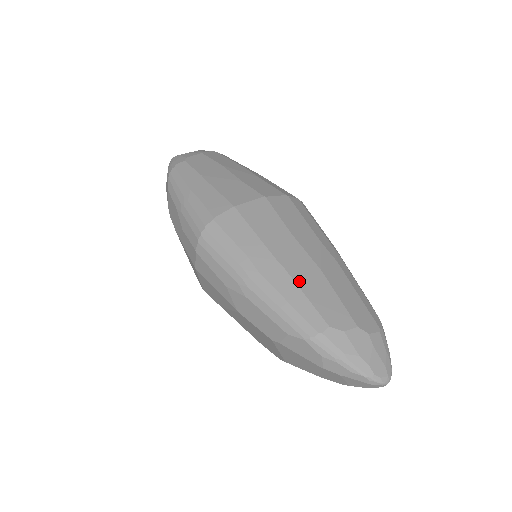
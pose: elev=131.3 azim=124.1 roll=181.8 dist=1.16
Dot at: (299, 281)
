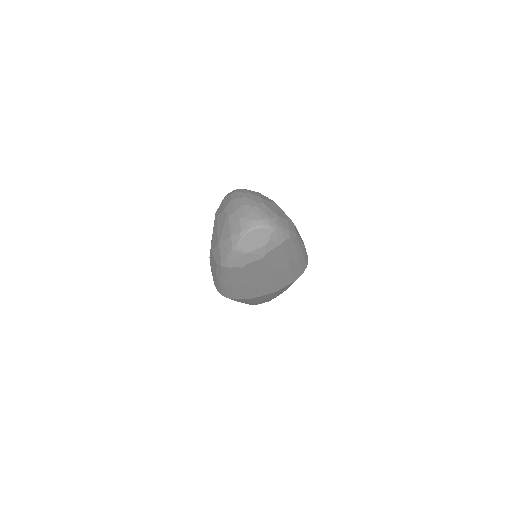
Dot at: occluded
